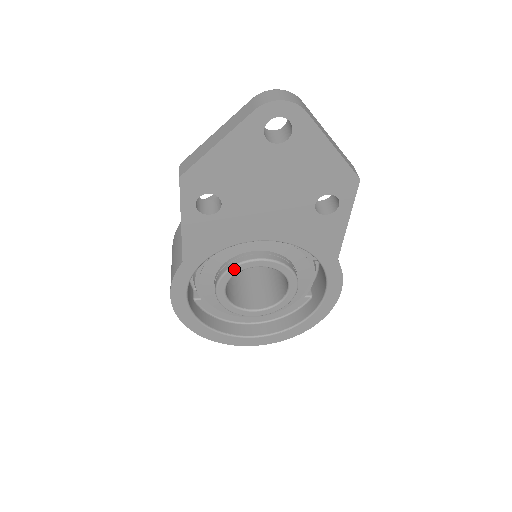
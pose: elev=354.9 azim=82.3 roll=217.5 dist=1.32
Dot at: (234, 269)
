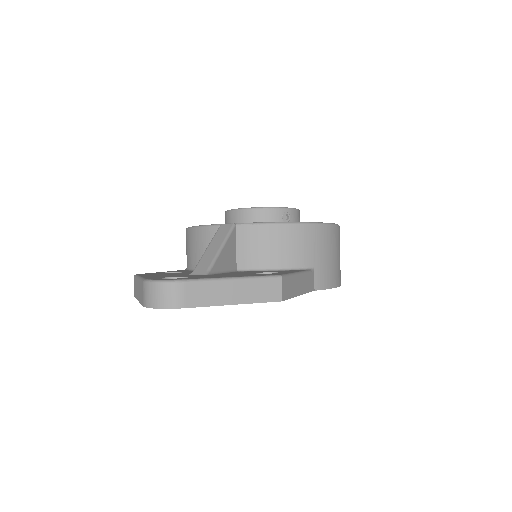
Dot at: occluded
